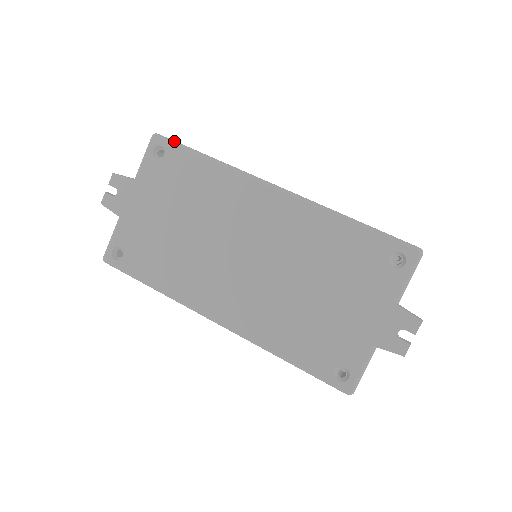
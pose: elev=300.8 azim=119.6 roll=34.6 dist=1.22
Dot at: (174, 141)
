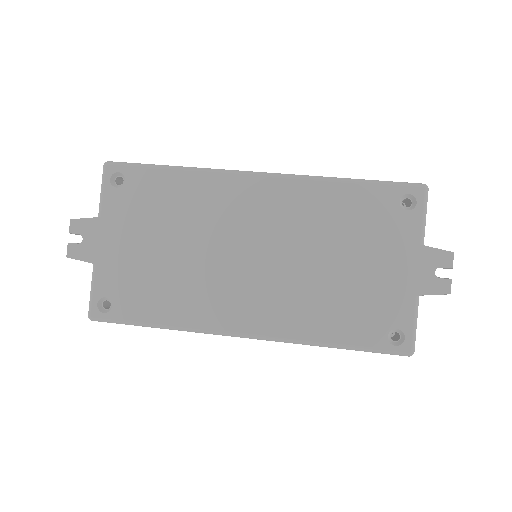
Dot at: (131, 163)
